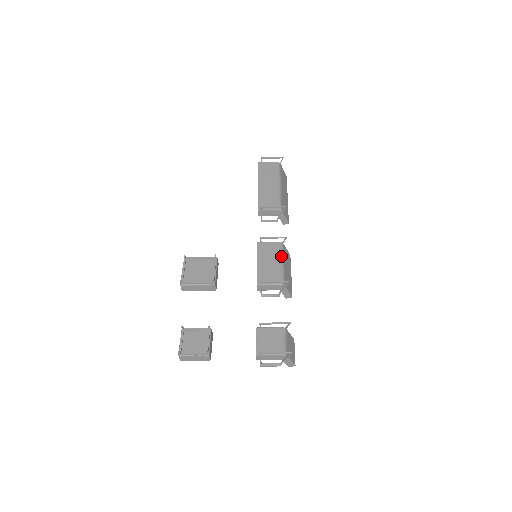
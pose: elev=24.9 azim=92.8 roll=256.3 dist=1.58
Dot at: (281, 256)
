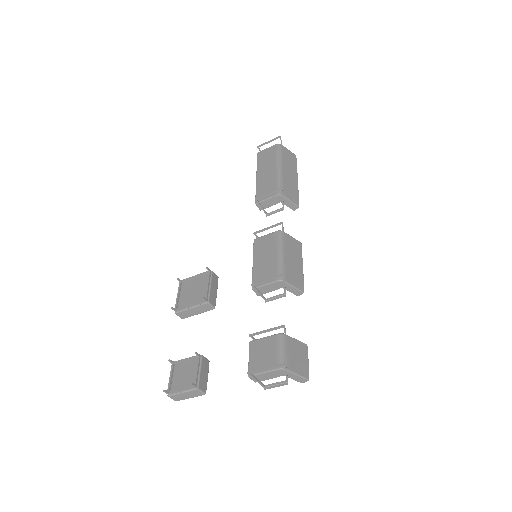
Dot at: (279, 247)
